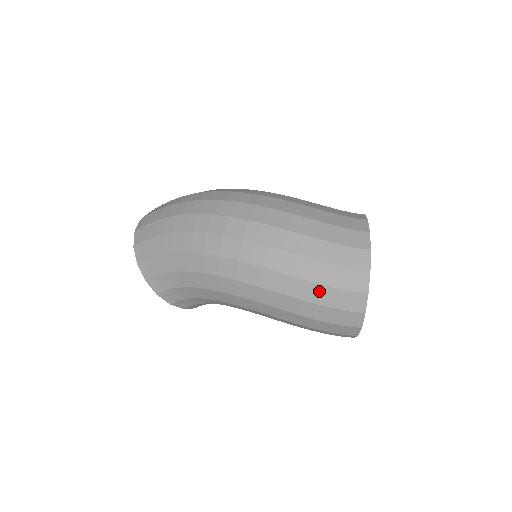
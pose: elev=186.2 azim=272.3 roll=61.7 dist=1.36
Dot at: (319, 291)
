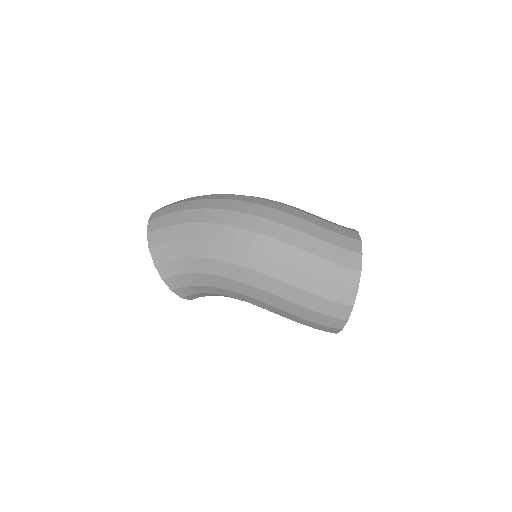
Dot at: (318, 283)
